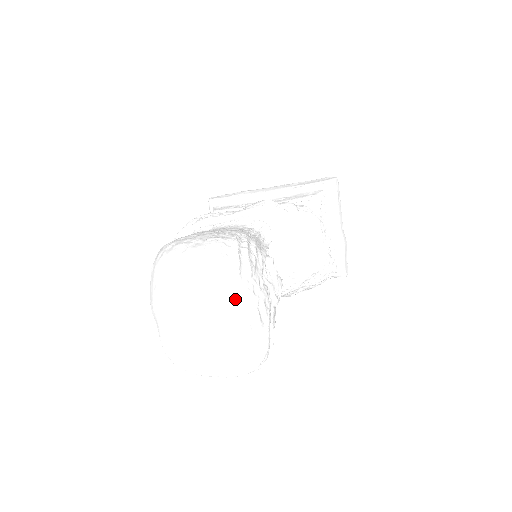
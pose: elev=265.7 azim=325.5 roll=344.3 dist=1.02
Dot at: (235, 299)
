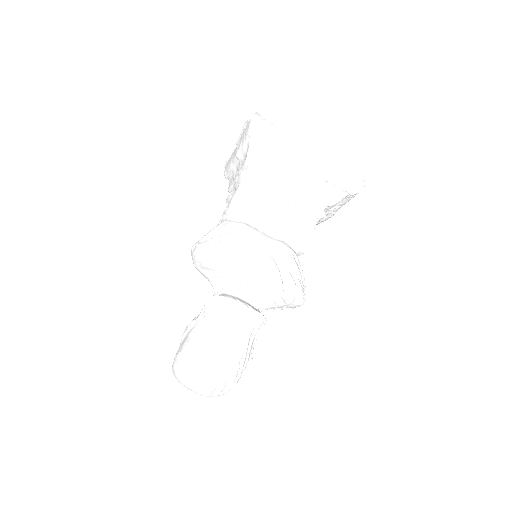
Dot at: (220, 395)
